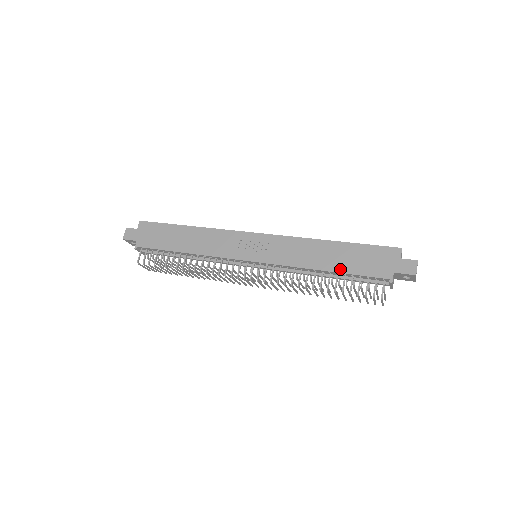
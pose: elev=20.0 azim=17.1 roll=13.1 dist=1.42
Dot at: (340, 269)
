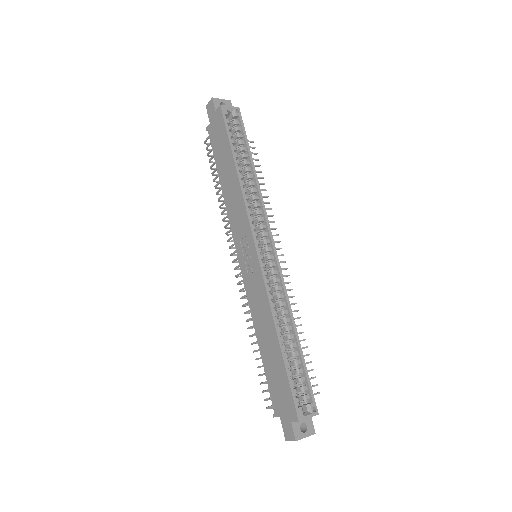
Dot at: (264, 359)
